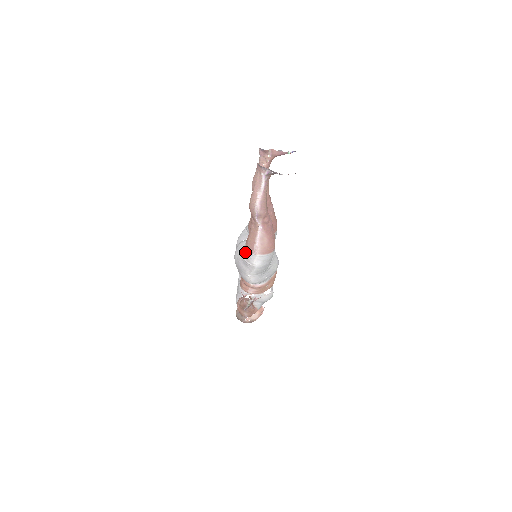
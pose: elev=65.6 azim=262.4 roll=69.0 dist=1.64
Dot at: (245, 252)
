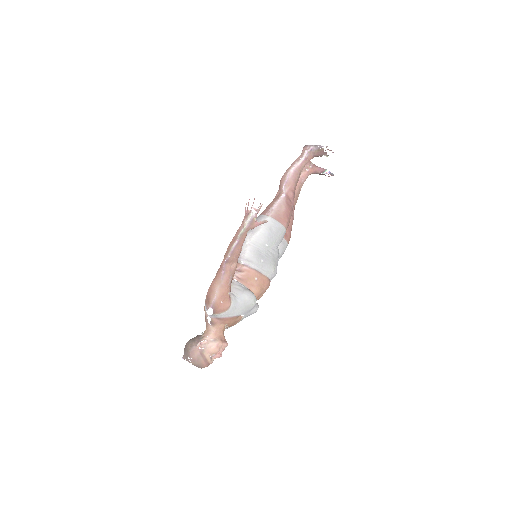
Dot at: occluded
